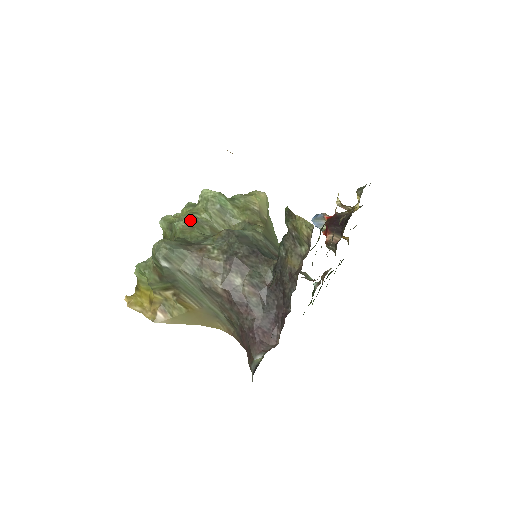
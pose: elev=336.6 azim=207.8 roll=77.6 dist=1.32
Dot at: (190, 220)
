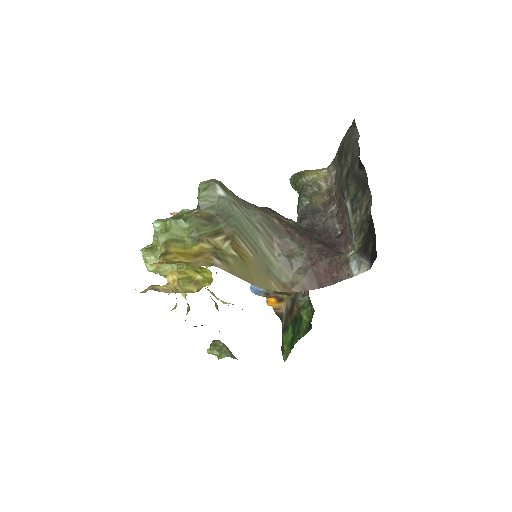
Dot at: occluded
